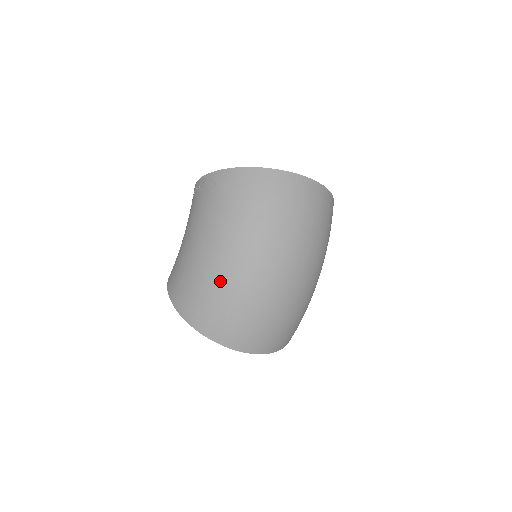
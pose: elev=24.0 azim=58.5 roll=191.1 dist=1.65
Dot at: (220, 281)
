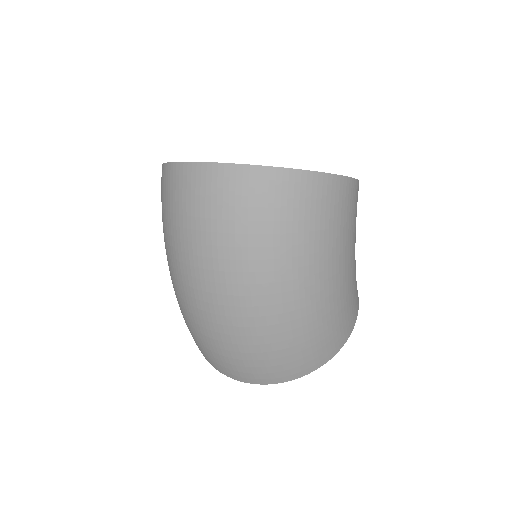
Dot at: (177, 300)
